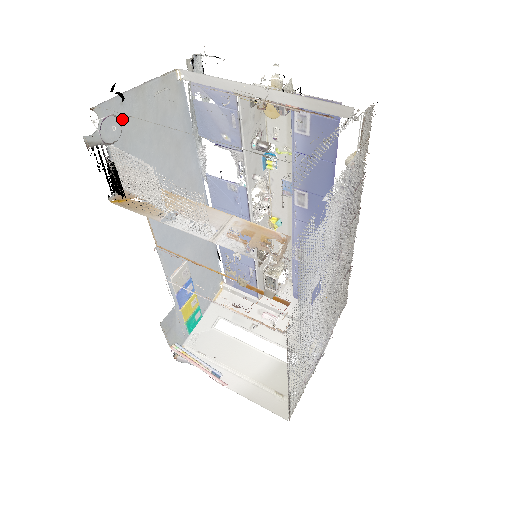
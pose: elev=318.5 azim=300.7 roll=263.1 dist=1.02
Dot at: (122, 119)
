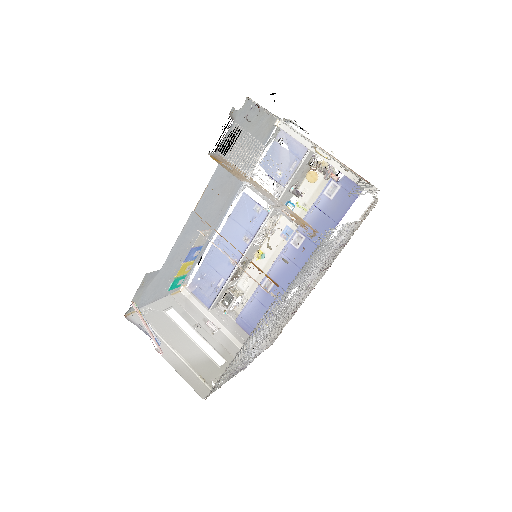
Dot at: (247, 117)
